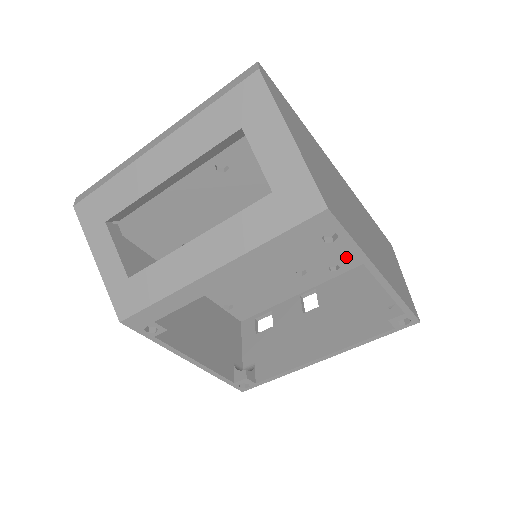
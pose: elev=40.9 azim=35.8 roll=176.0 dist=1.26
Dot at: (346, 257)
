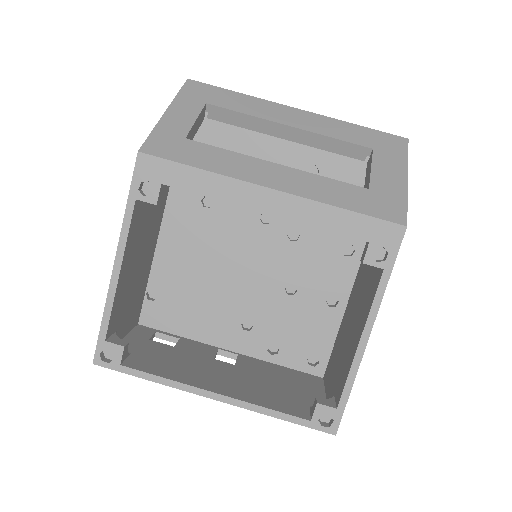
Dot at: (293, 348)
